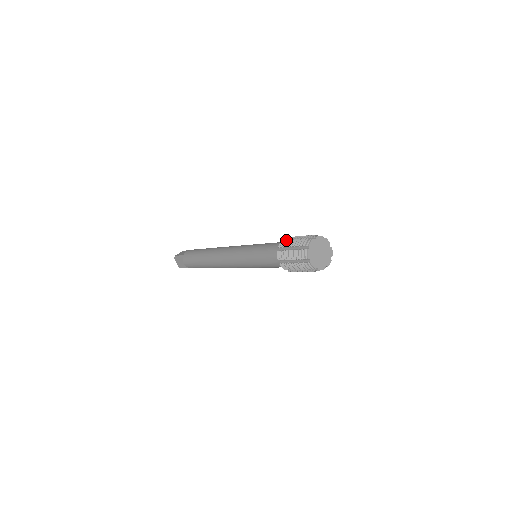
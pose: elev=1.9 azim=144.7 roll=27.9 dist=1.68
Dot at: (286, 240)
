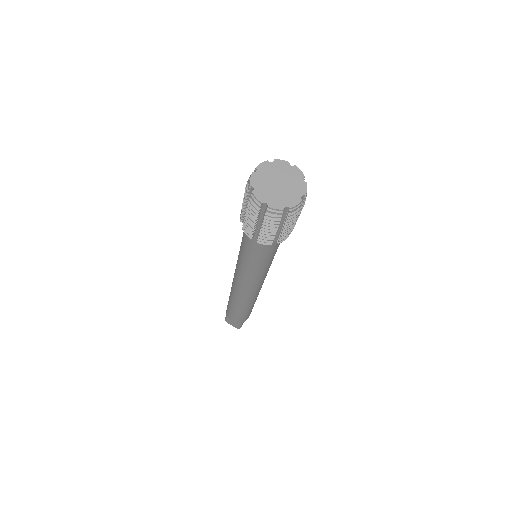
Dot at: occluded
